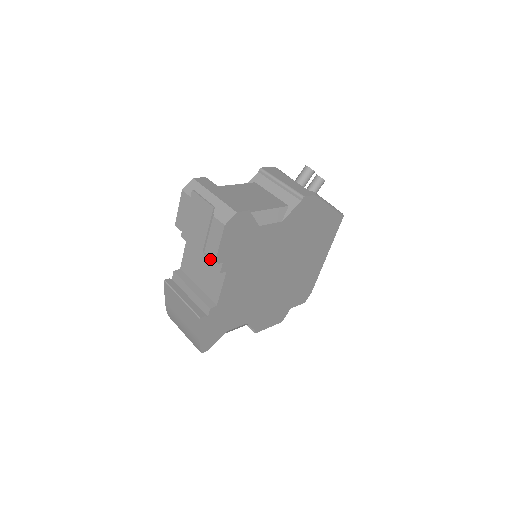
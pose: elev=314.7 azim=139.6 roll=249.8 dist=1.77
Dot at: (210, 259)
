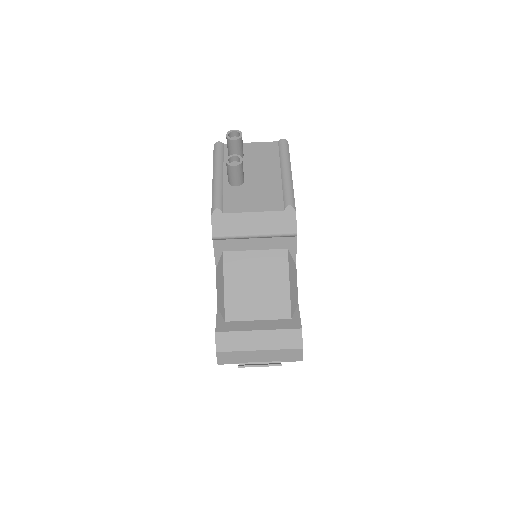
Dot at: occluded
